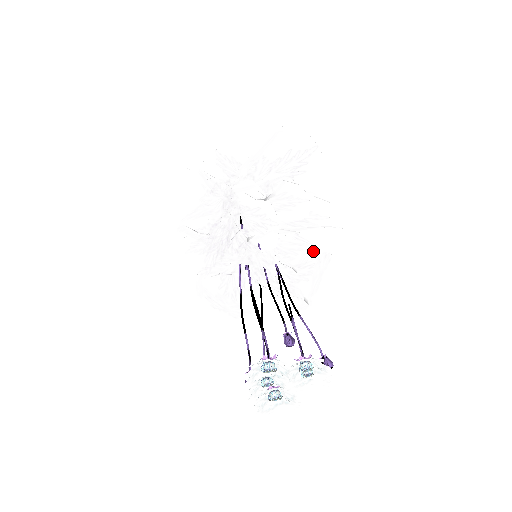
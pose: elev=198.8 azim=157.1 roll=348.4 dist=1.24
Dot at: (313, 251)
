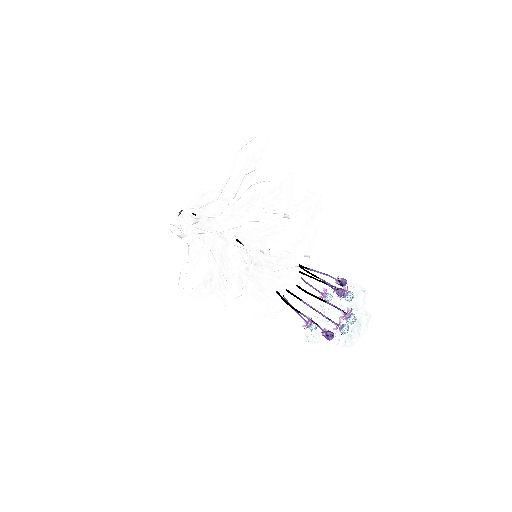
Dot at: occluded
